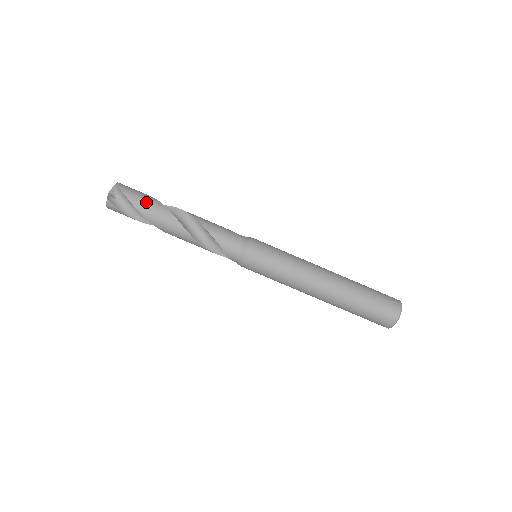
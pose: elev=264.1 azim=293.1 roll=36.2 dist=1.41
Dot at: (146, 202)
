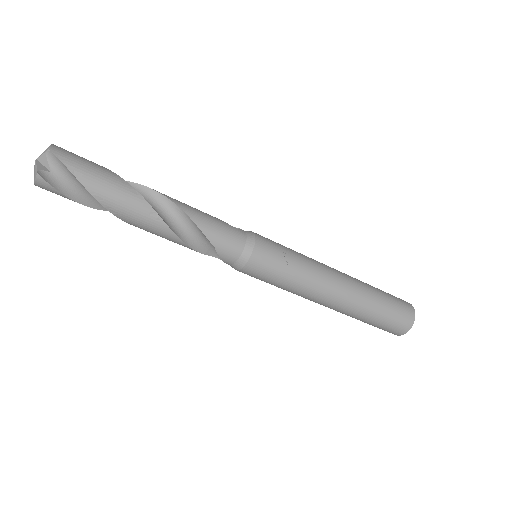
Dot at: (104, 181)
